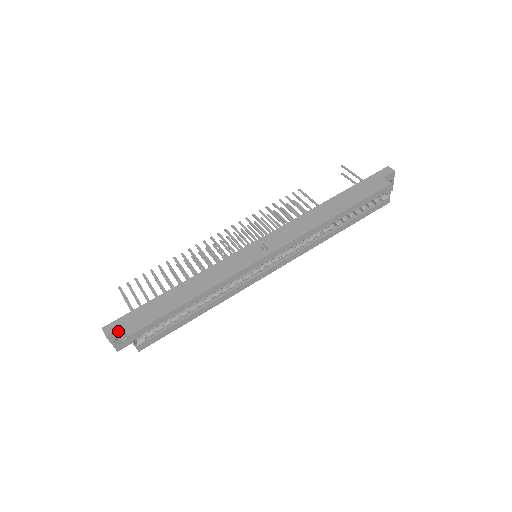
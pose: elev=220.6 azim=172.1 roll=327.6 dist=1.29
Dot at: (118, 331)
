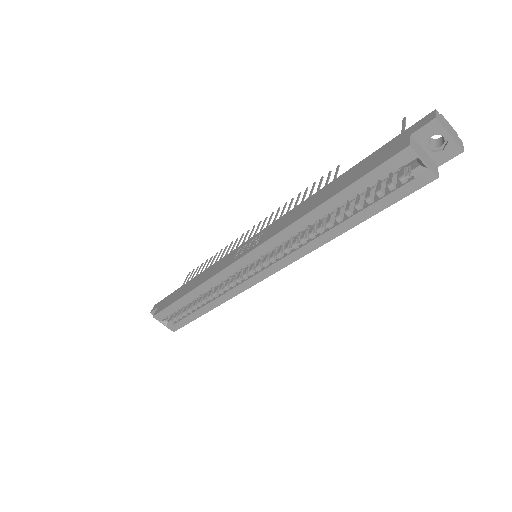
Dot at: occluded
